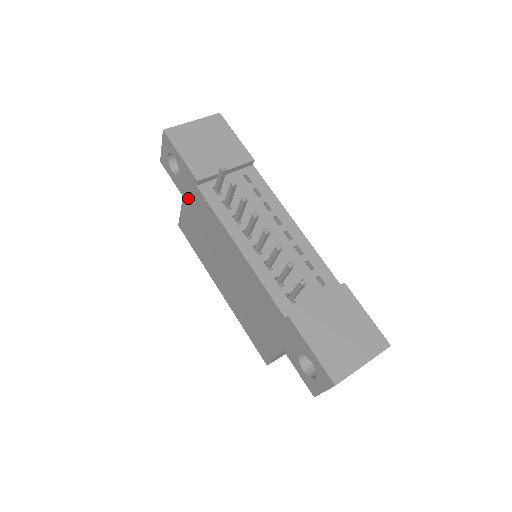
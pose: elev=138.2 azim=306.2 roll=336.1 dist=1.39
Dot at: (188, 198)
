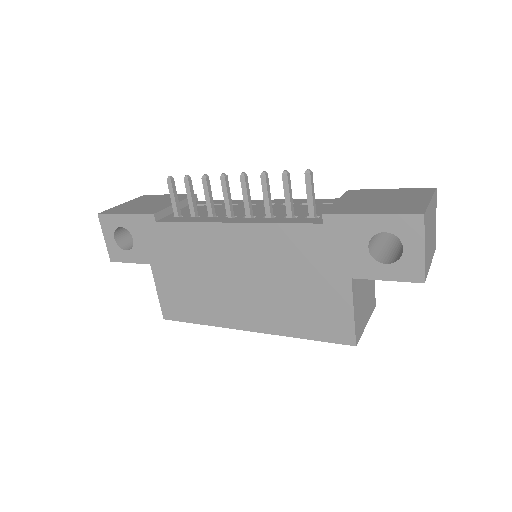
Dot at: (155, 256)
